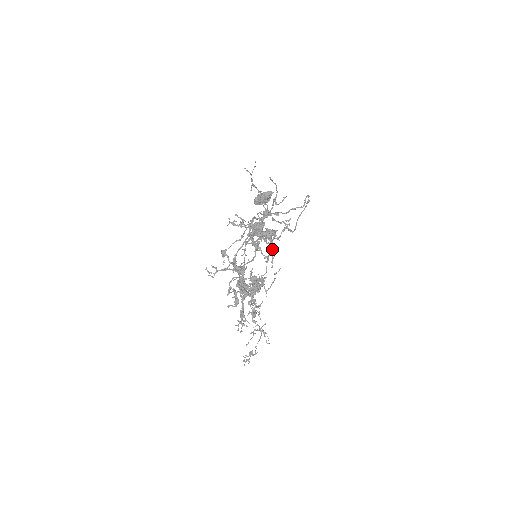
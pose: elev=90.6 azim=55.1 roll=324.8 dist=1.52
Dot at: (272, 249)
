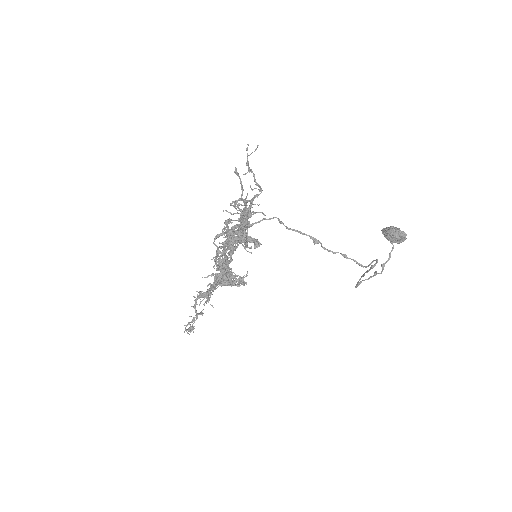
Dot at: (224, 251)
